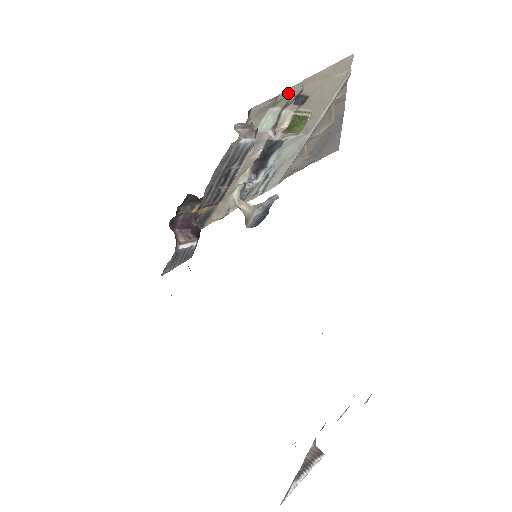
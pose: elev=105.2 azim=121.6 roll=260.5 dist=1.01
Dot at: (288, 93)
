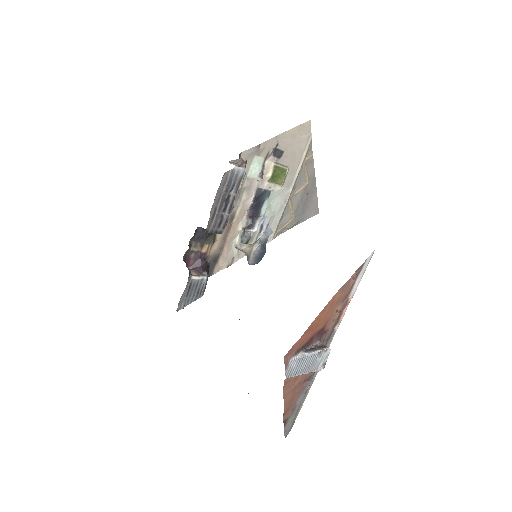
Dot at: (267, 145)
